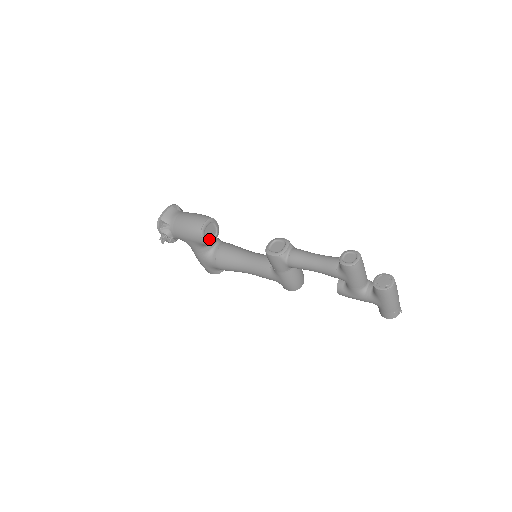
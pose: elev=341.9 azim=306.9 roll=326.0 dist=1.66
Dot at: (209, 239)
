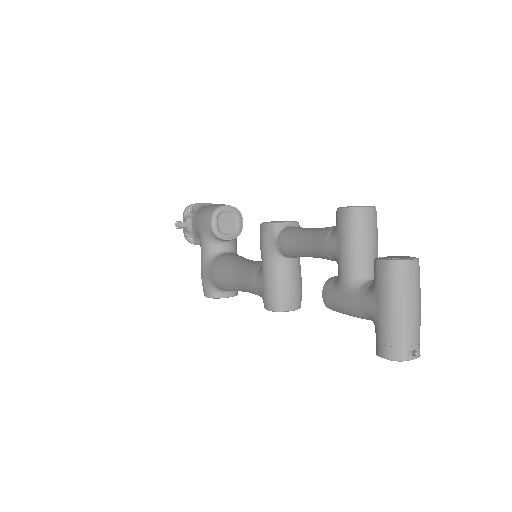
Dot at: (221, 230)
